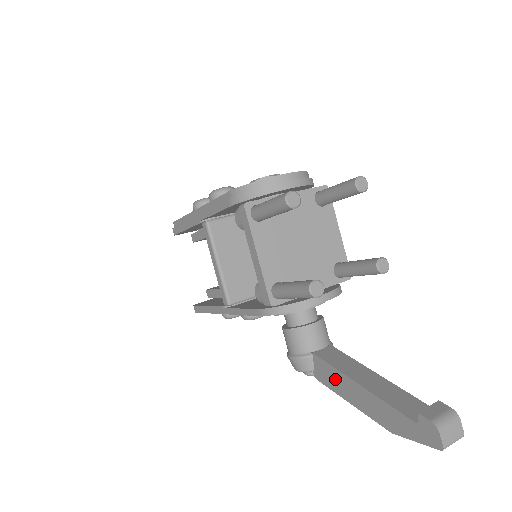
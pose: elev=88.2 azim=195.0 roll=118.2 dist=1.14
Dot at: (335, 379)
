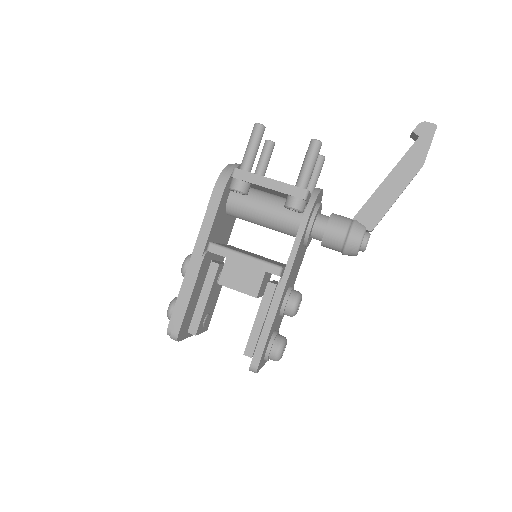
Dot at: (378, 203)
